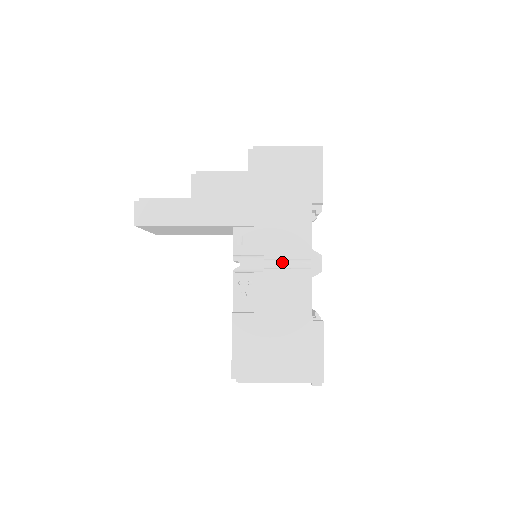
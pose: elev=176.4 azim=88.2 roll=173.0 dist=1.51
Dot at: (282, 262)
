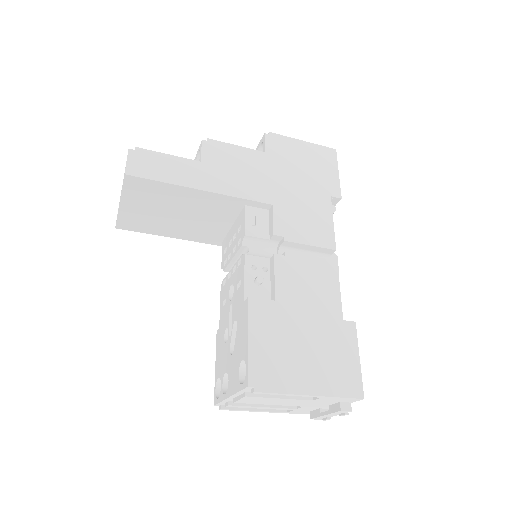
Dot at: occluded
